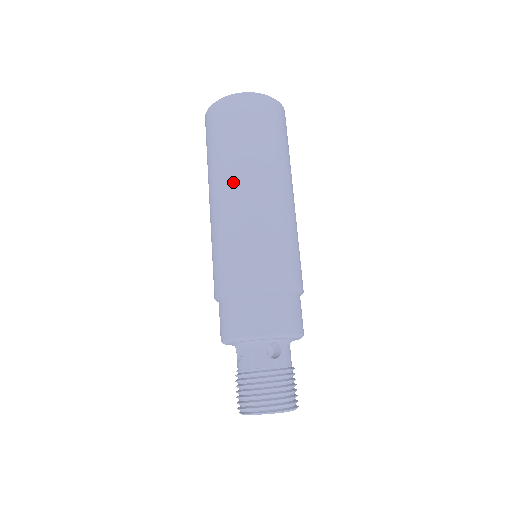
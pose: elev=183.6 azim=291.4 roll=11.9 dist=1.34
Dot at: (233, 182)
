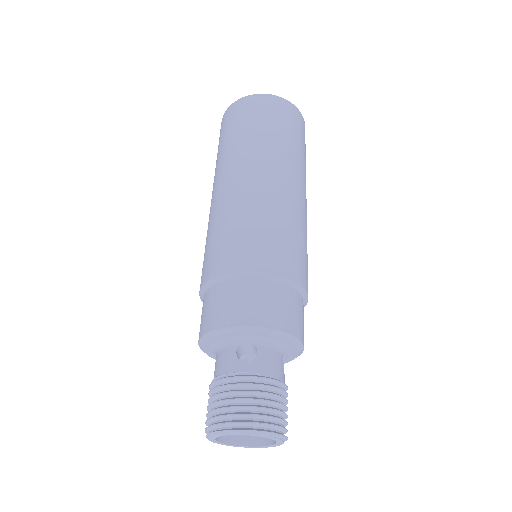
Dot at: (222, 176)
